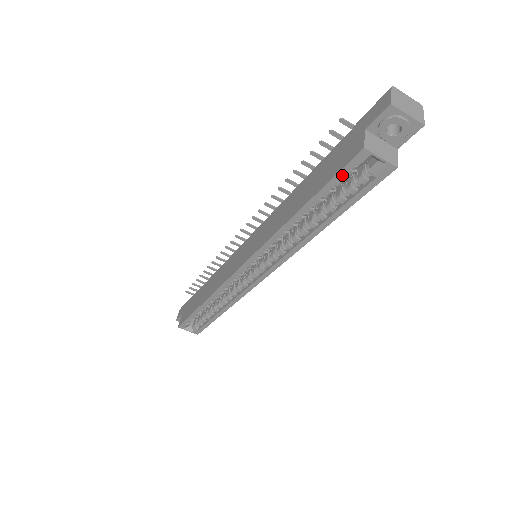
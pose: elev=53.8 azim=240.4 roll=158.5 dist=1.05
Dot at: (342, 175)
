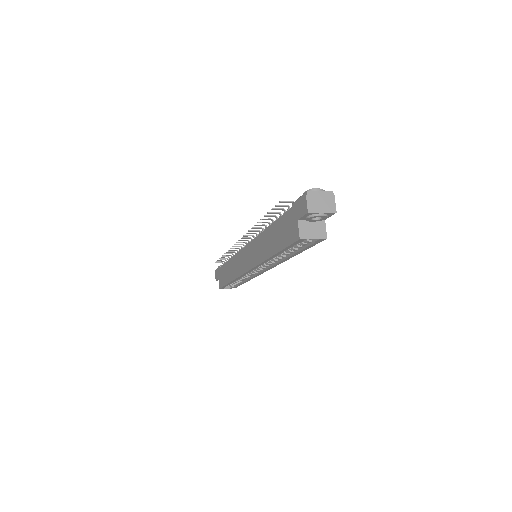
Dot at: (292, 245)
